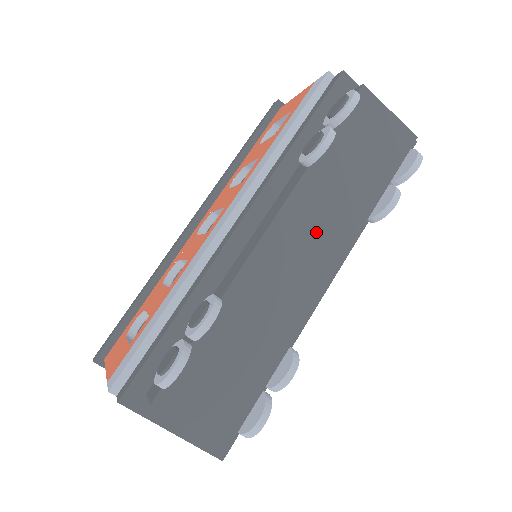
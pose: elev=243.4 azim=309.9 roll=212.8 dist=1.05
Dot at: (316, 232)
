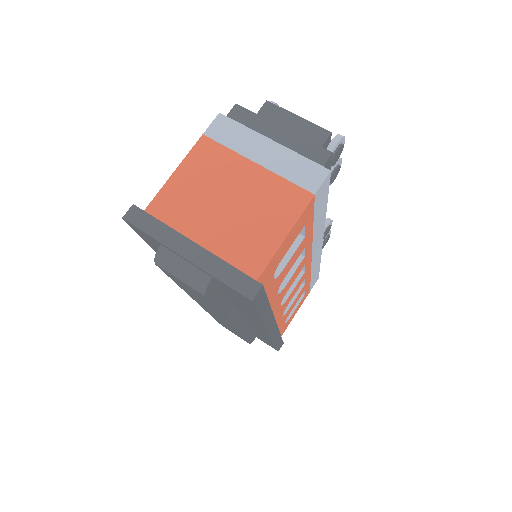
Dot at: occluded
